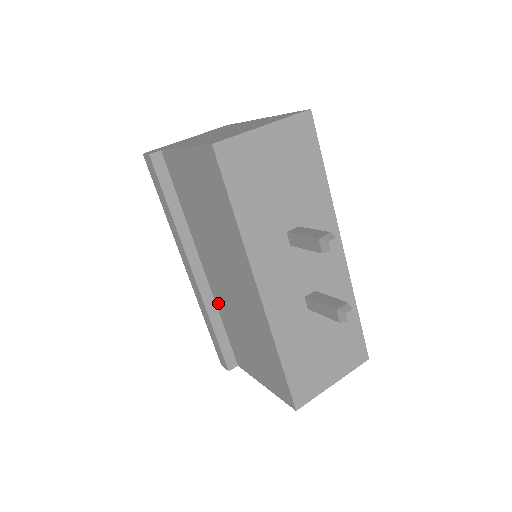
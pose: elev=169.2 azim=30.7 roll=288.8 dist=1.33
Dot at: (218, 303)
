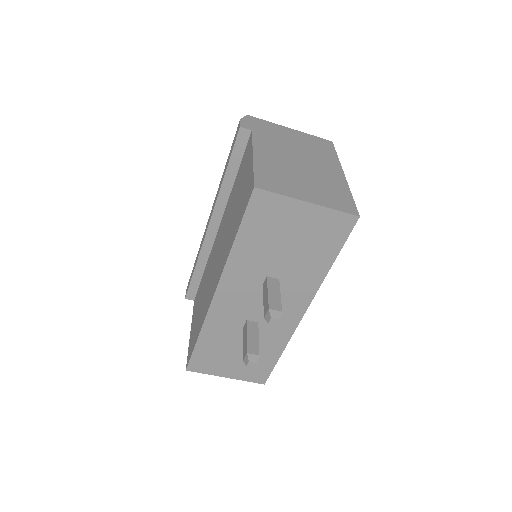
Dot at: (210, 257)
